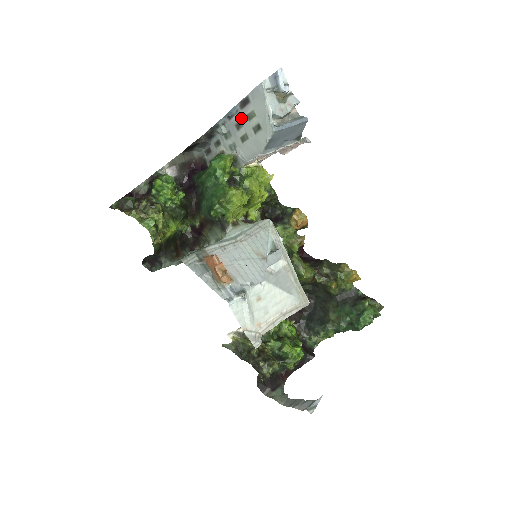
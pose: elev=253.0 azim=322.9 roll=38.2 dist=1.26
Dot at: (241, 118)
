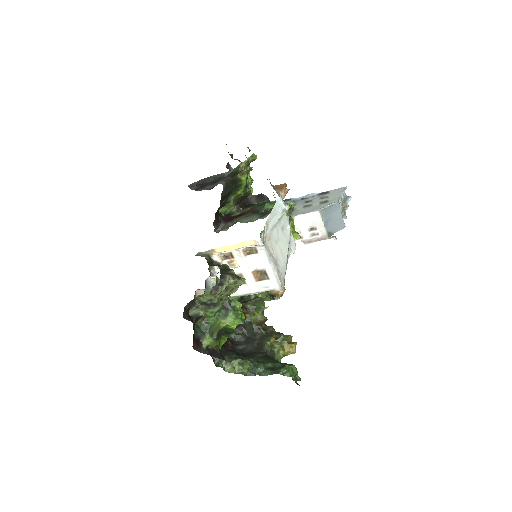
Dot at: (314, 199)
